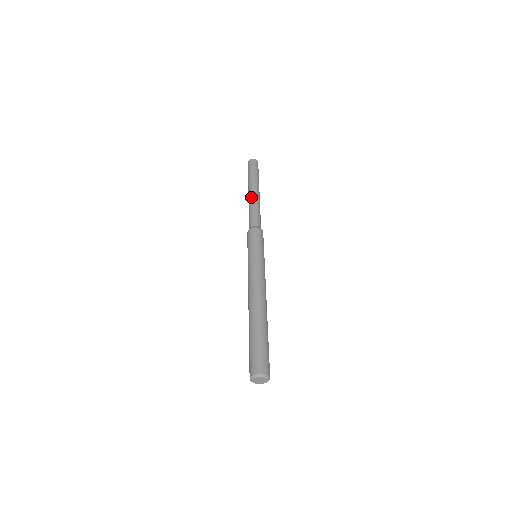
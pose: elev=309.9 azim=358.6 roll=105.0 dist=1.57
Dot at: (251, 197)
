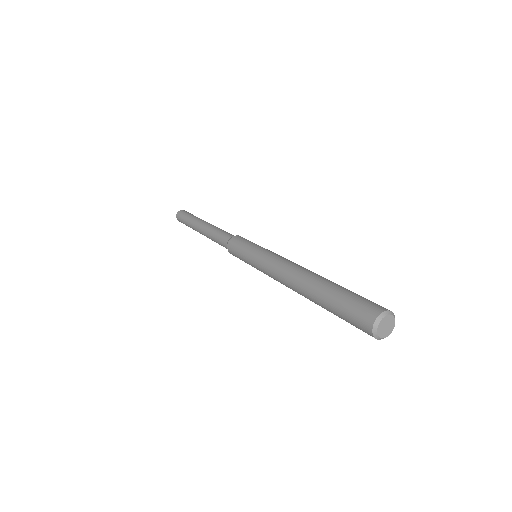
Dot at: occluded
